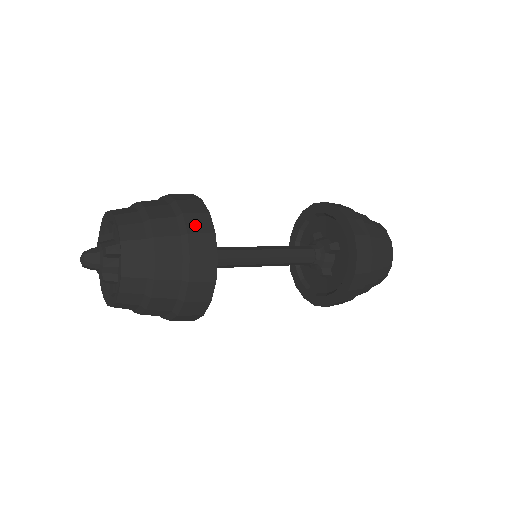
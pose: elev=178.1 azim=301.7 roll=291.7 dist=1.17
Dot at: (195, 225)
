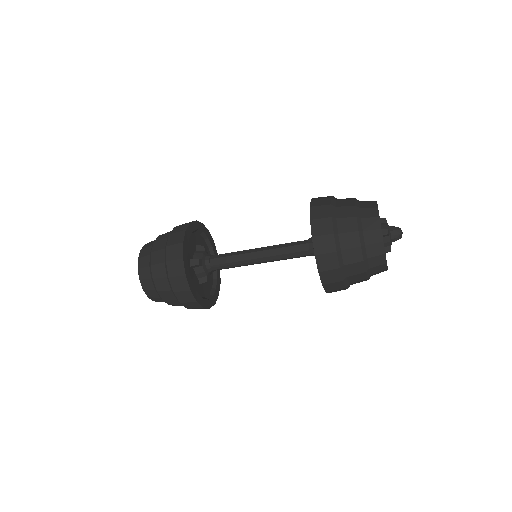
Dot at: (172, 254)
